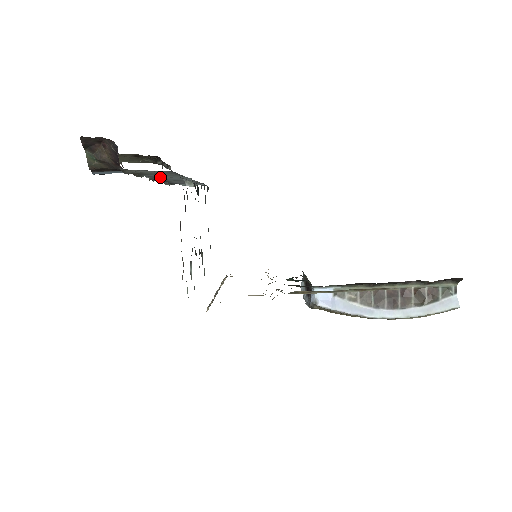
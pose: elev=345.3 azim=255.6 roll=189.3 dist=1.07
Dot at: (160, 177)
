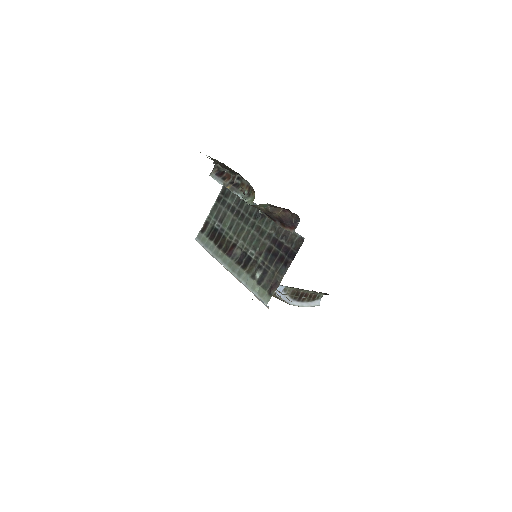
Dot at: occluded
